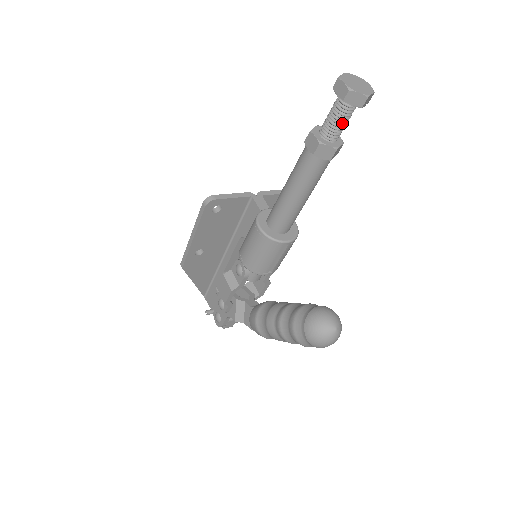
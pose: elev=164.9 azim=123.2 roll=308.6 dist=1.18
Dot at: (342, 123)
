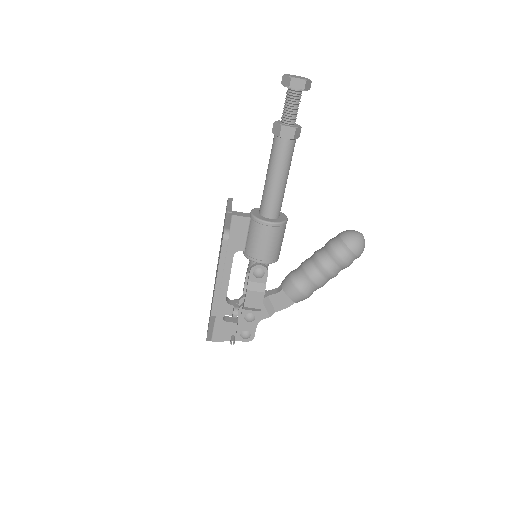
Dot at: (298, 108)
